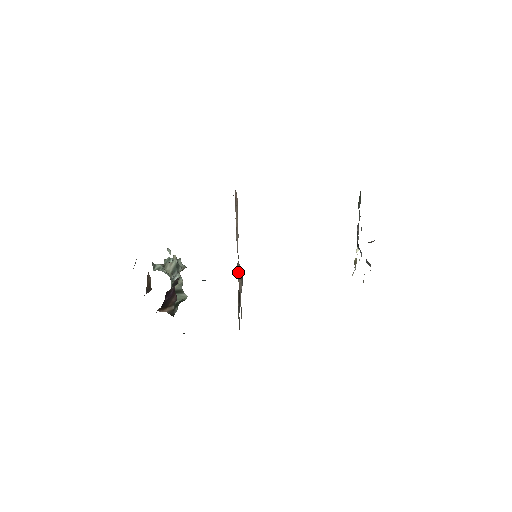
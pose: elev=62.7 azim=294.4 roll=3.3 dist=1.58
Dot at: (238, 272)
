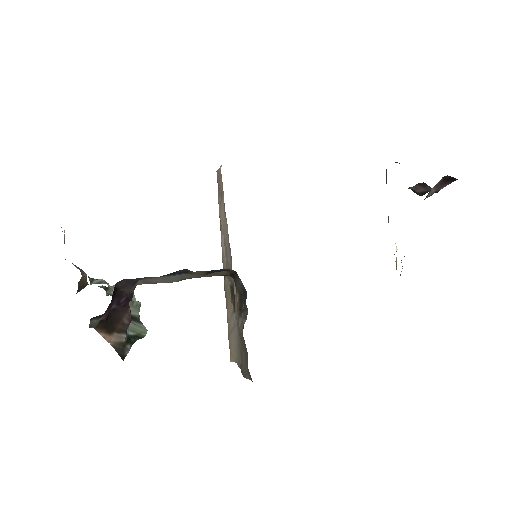
Dot at: occluded
